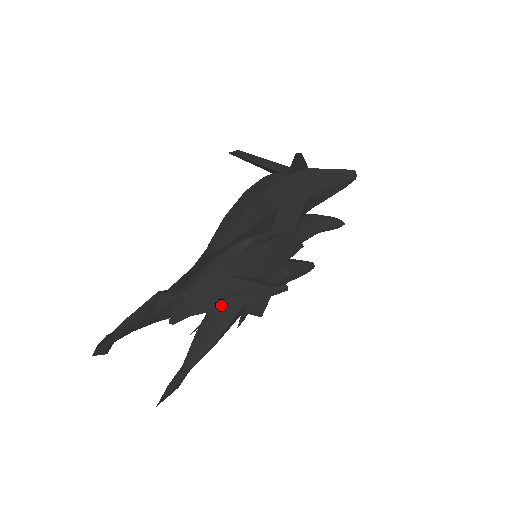
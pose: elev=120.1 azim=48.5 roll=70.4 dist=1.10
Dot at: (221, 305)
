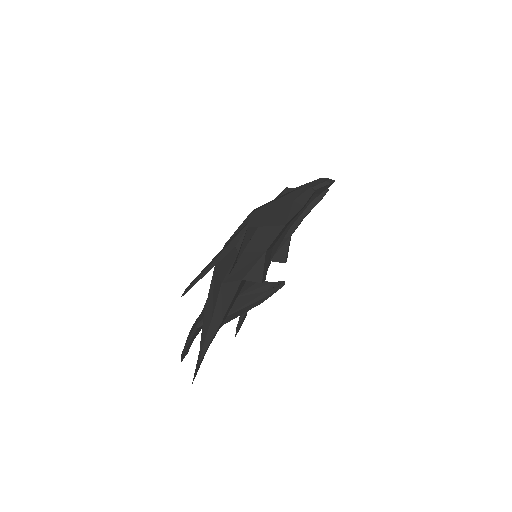
Dot at: (239, 314)
